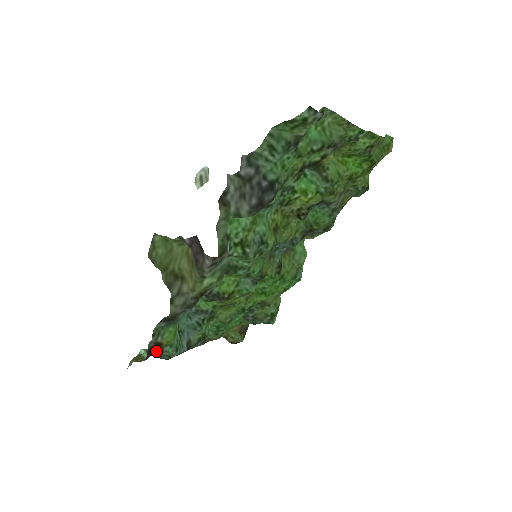
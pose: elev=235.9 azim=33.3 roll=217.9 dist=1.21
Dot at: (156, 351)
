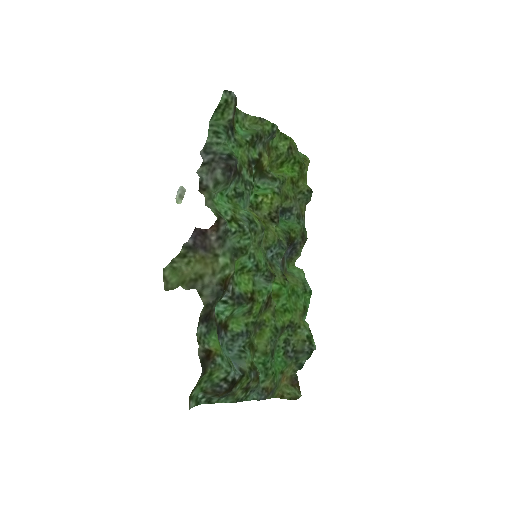
Dot at: (209, 363)
